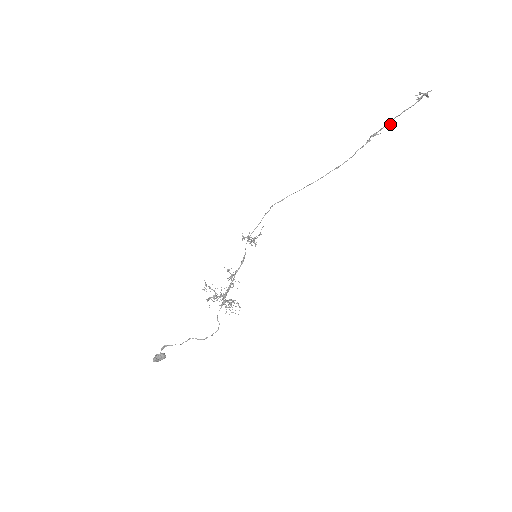
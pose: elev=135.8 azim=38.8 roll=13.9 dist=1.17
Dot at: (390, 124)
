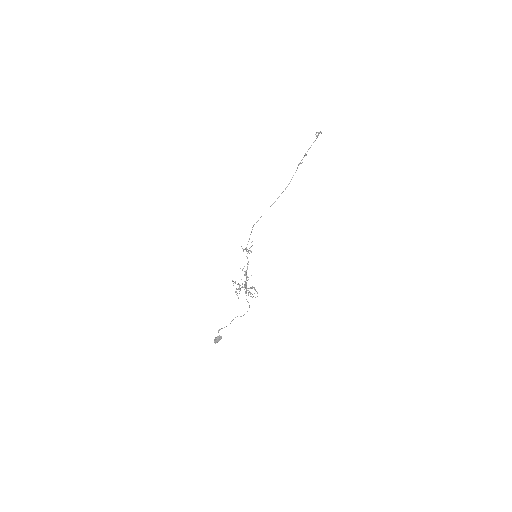
Dot at: (306, 155)
